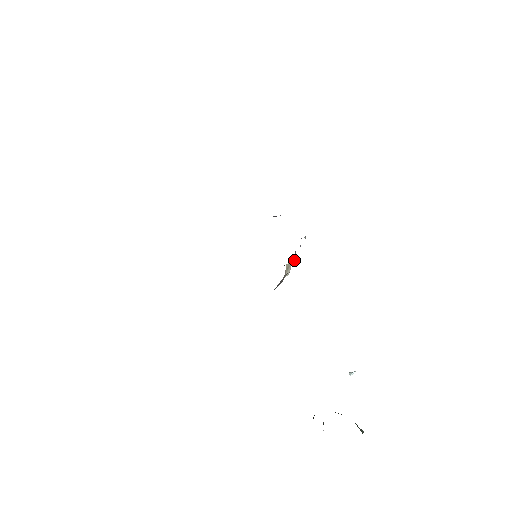
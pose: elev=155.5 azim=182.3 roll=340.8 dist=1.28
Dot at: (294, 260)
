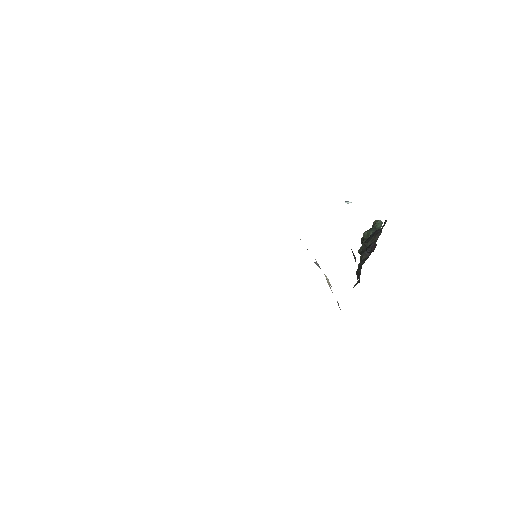
Dot at: occluded
